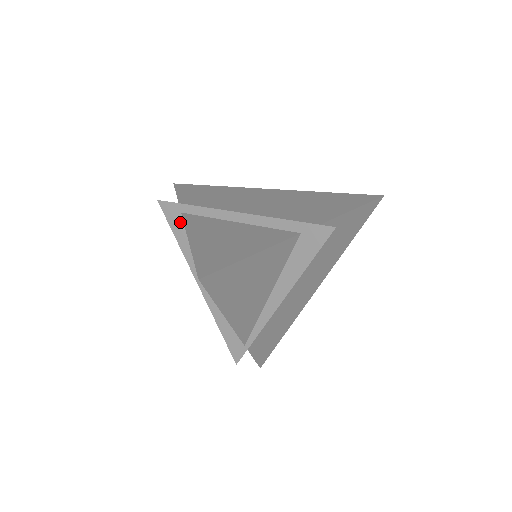
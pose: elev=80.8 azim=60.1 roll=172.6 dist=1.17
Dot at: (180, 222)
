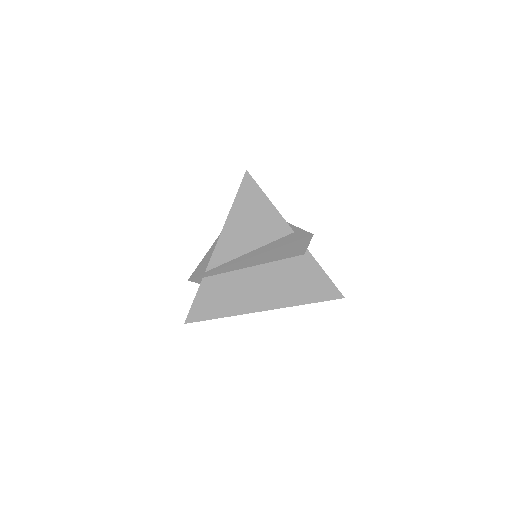
Dot at: occluded
